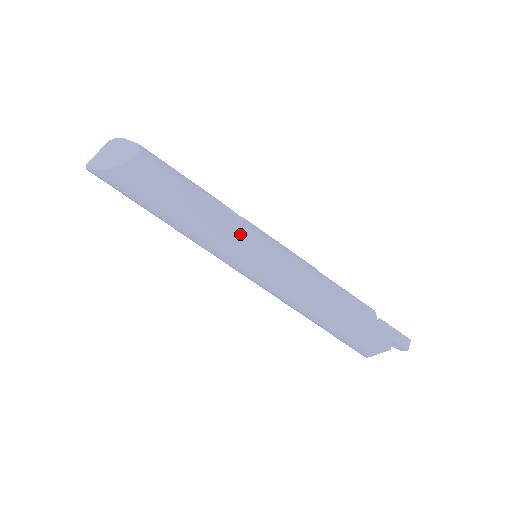
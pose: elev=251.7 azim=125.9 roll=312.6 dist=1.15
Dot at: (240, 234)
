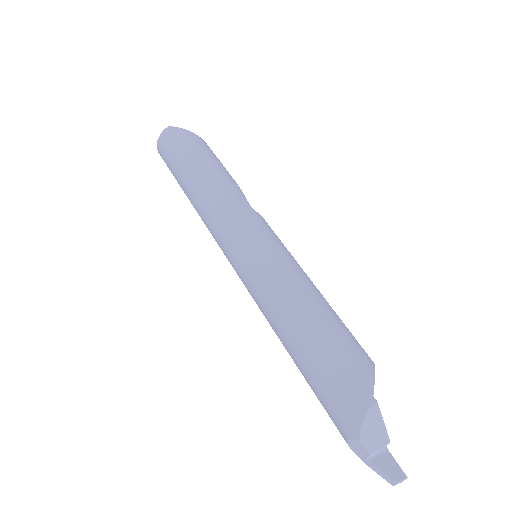
Dot at: occluded
